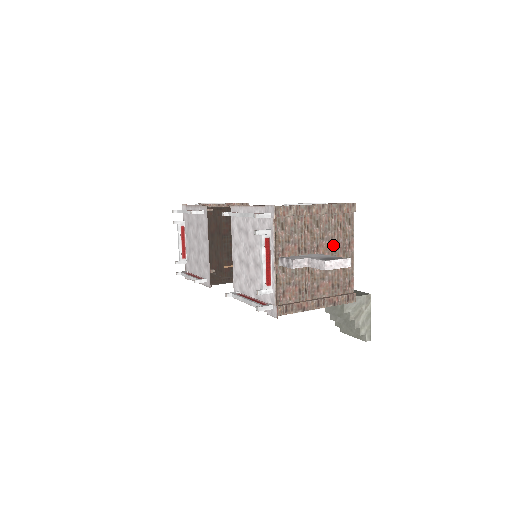
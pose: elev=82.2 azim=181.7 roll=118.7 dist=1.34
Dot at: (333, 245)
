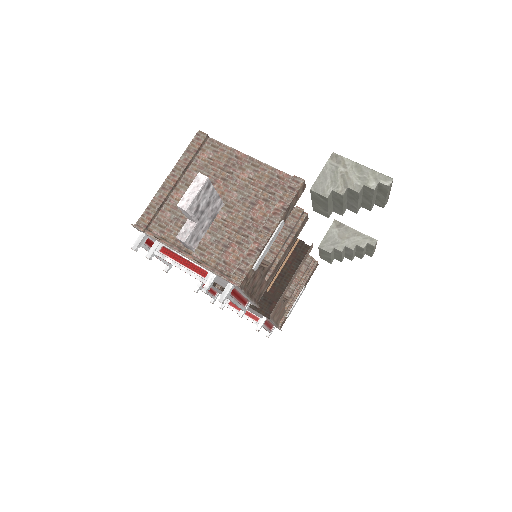
Dot at: (223, 178)
